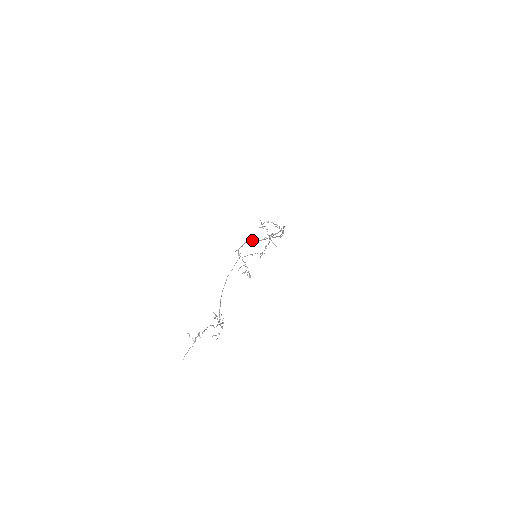
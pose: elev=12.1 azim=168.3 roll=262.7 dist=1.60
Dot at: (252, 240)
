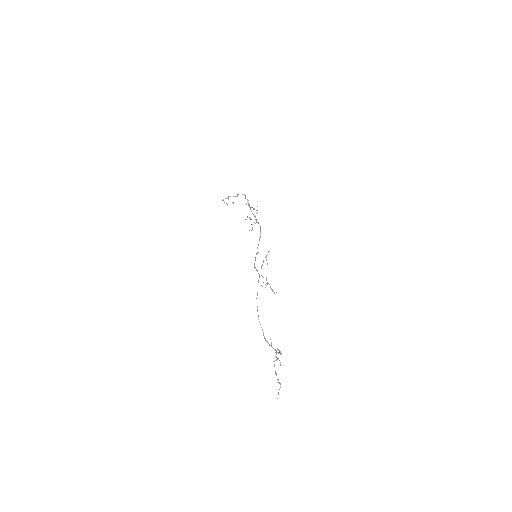
Dot at: occluded
